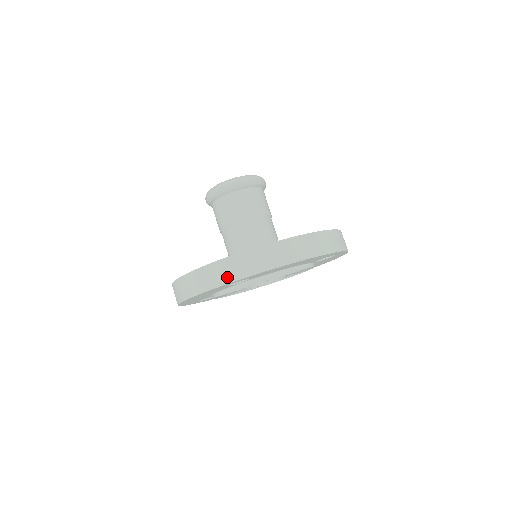
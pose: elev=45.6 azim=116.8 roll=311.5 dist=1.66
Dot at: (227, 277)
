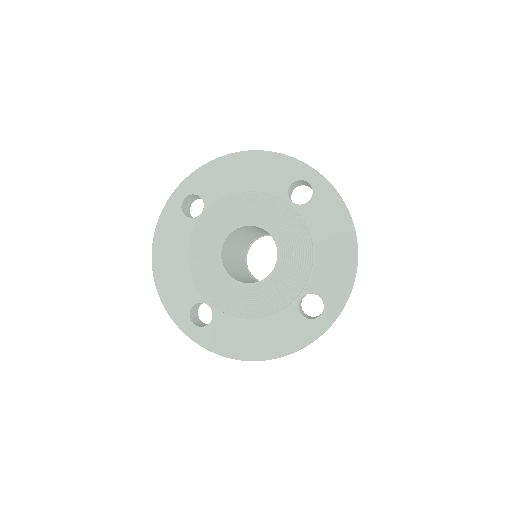
Dot at: occluded
